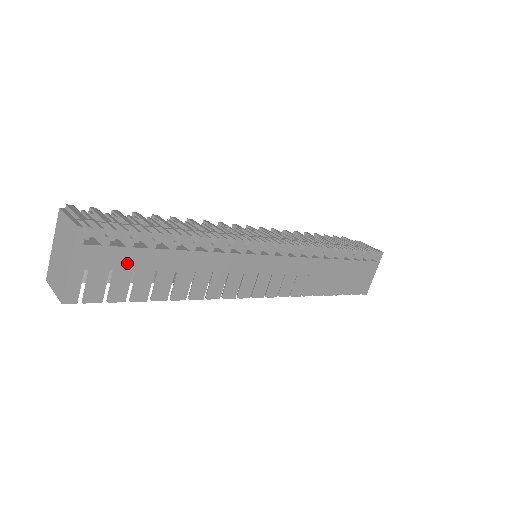
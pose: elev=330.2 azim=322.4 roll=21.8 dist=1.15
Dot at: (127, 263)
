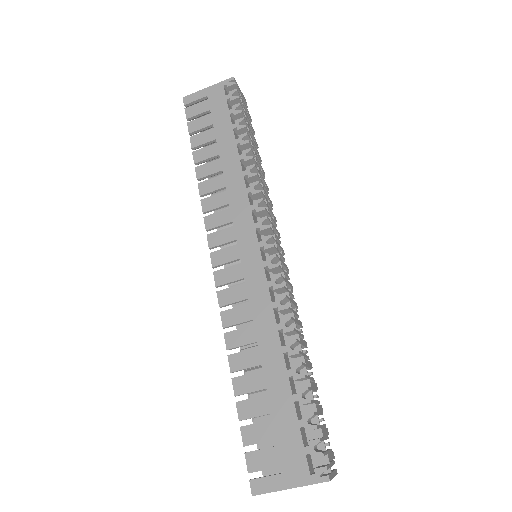
Dot at: (218, 117)
